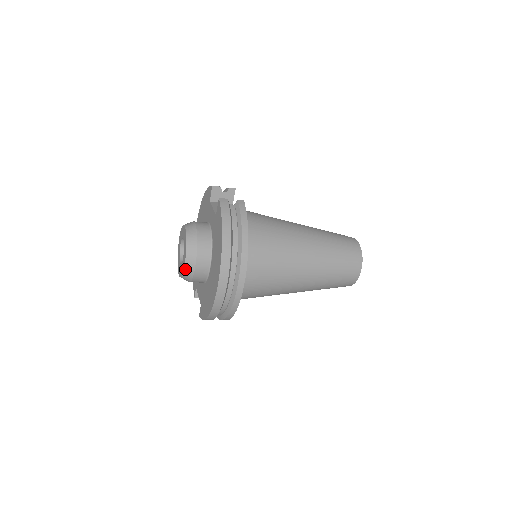
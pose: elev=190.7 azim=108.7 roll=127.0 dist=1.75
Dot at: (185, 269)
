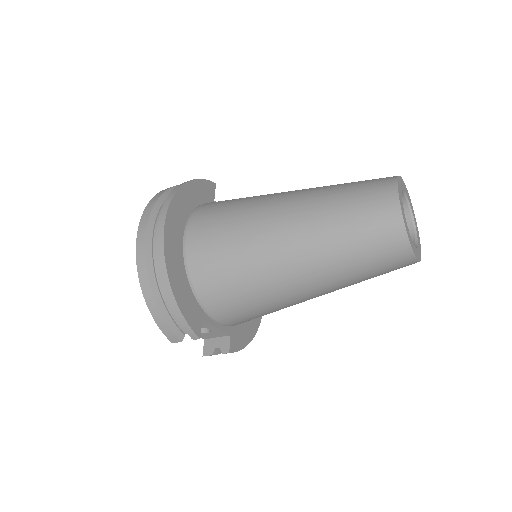
Dot at: occluded
